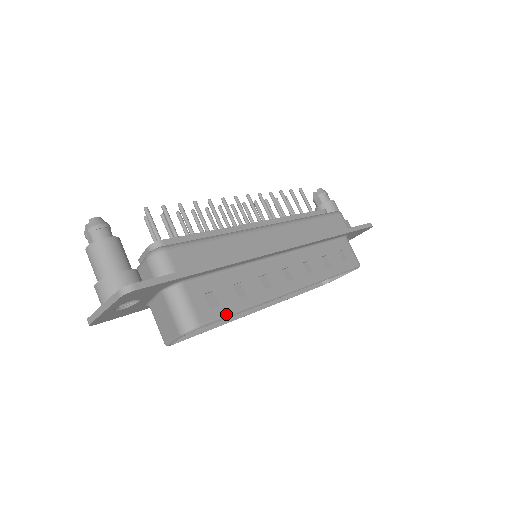
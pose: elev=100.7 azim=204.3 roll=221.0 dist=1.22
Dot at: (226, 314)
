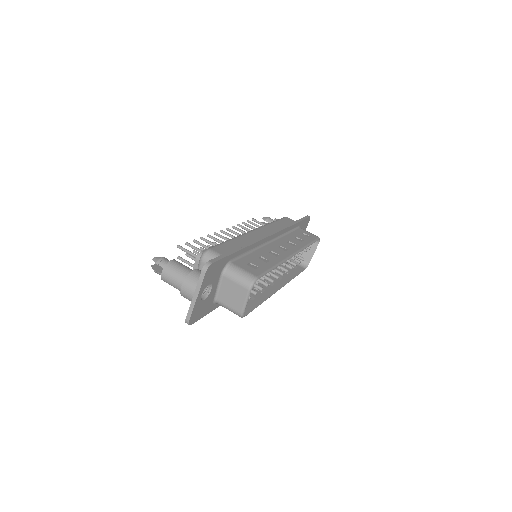
Dot at: (266, 270)
